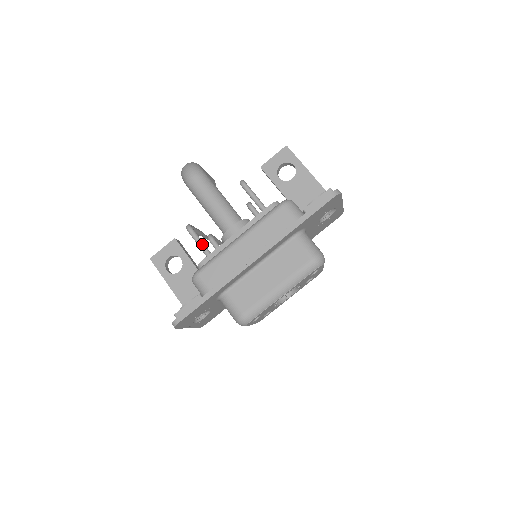
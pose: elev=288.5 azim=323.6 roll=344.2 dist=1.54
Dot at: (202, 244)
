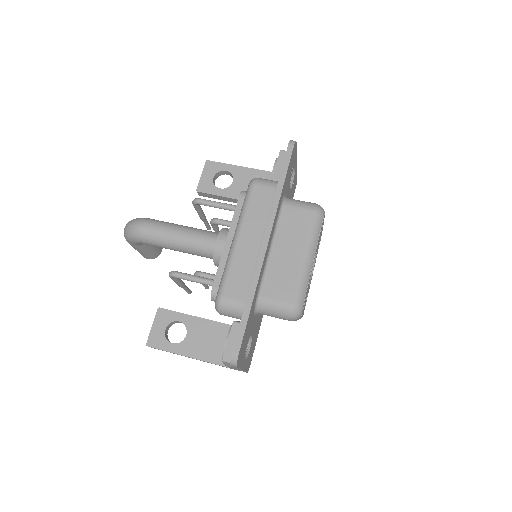
Dot at: (198, 277)
